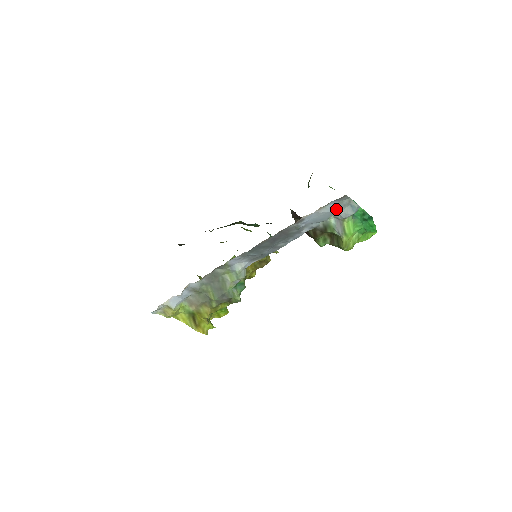
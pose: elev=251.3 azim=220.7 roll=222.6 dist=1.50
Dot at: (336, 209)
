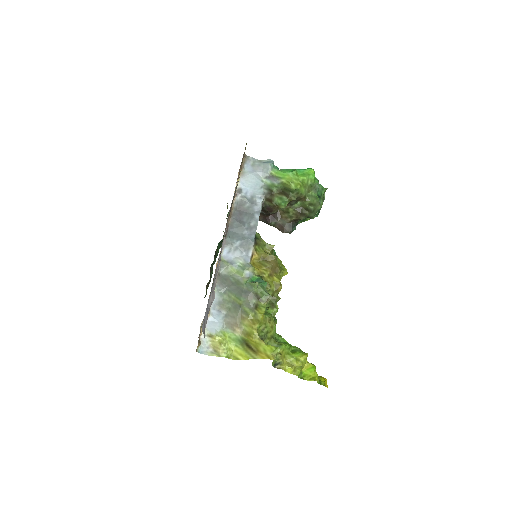
Dot at: (256, 171)
